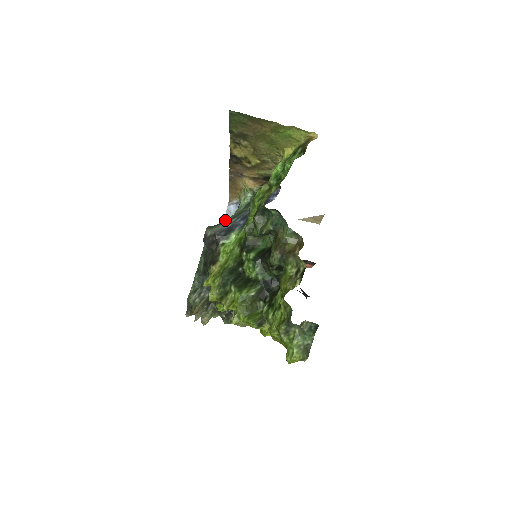
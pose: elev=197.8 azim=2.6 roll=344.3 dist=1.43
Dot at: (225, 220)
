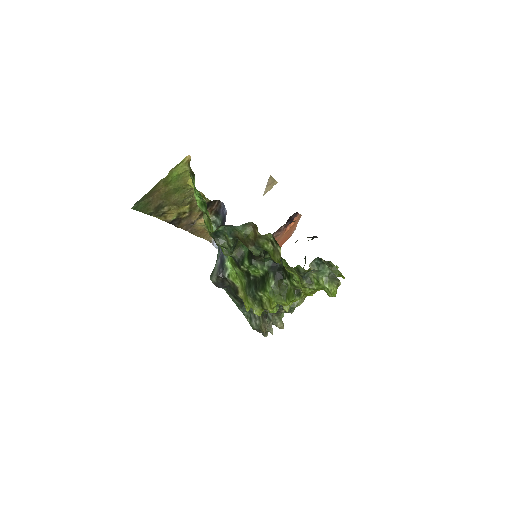
Dot at: occluded
